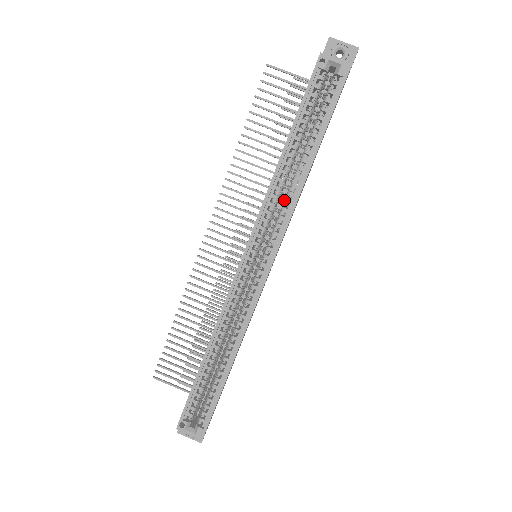
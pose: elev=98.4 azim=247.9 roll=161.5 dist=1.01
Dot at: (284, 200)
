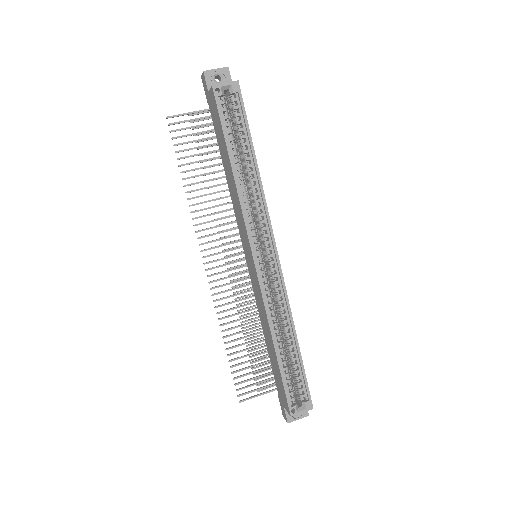
Dot at: (254, 202)
